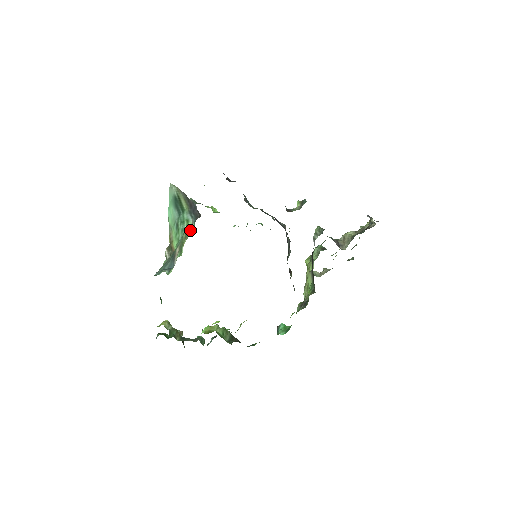
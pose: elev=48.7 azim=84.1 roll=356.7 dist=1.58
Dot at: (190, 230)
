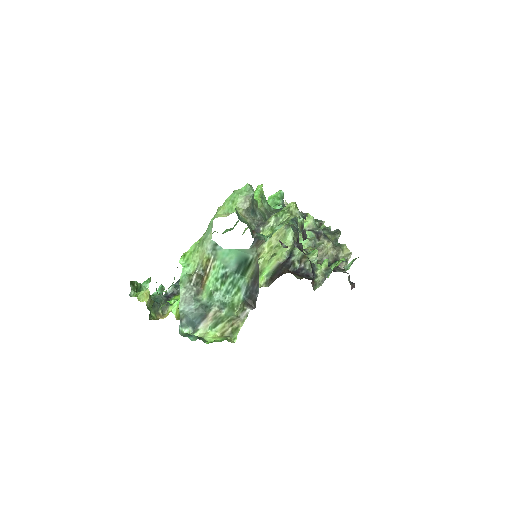
Dot at: (235, 304)
